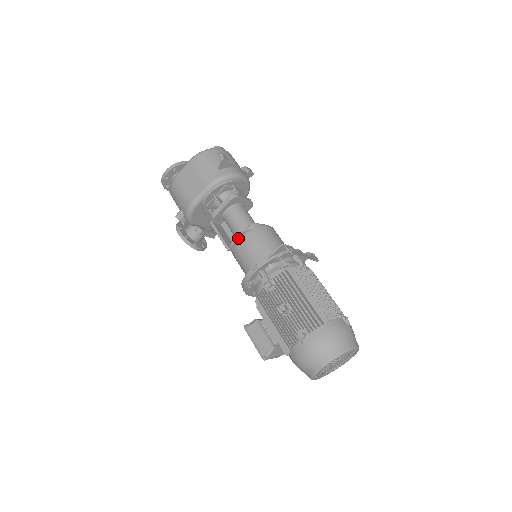
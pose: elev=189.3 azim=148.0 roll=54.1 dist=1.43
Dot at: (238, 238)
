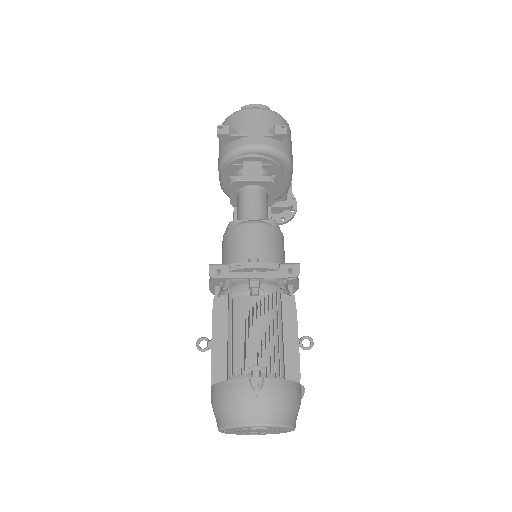
Dot at: occluded
